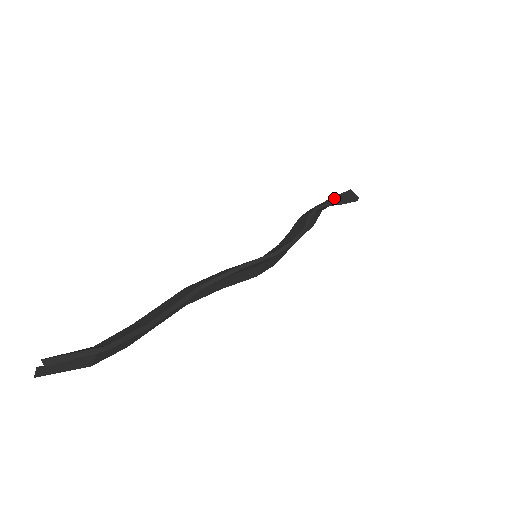
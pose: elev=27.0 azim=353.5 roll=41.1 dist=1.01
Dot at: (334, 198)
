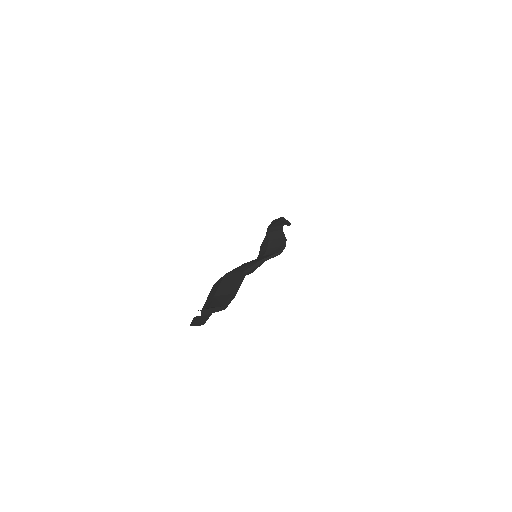
Dot at: (282, 221)
